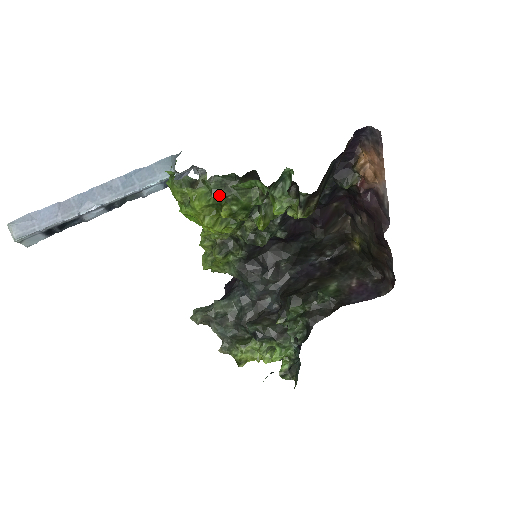
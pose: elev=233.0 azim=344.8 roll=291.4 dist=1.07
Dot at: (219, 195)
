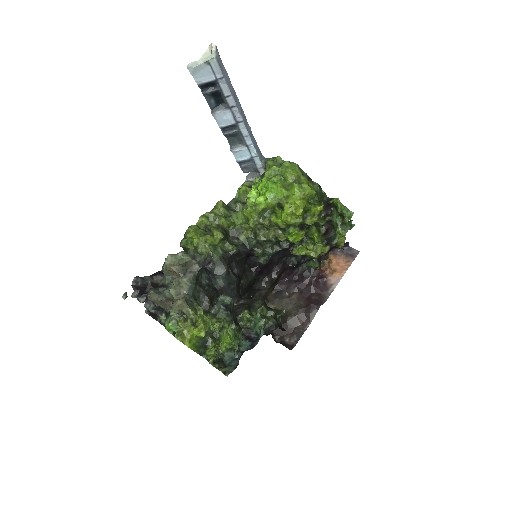
Dot at: (318, 198)
